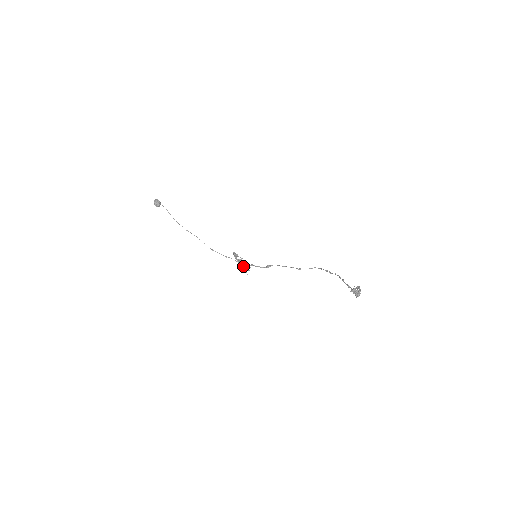
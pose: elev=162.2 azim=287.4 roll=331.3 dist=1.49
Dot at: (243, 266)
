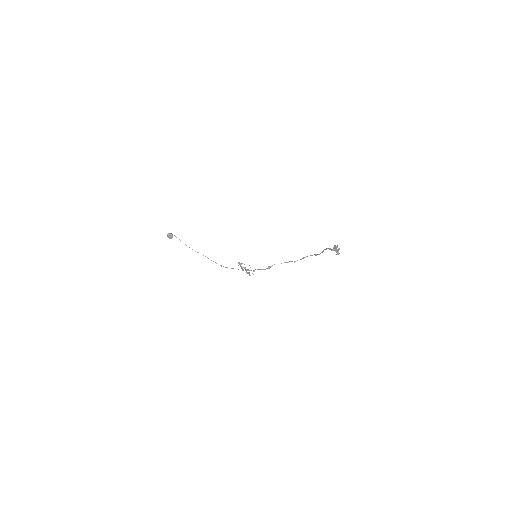
Dot at: occluded
